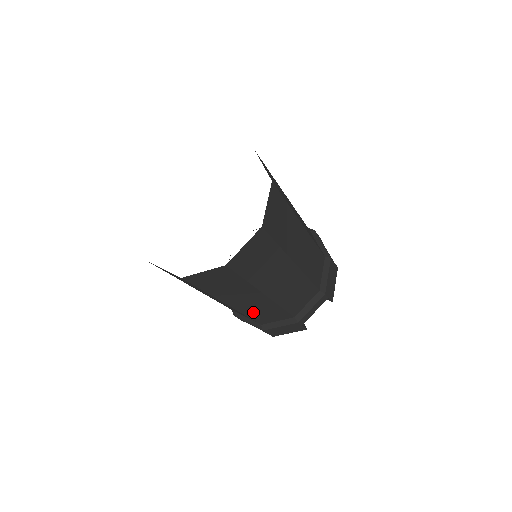
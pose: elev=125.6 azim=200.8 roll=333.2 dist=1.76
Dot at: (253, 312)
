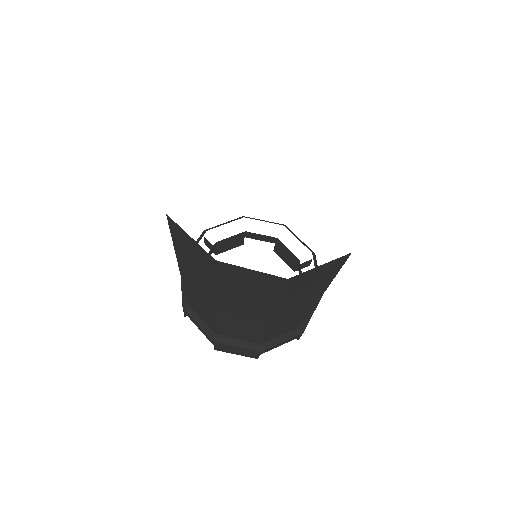
Dot at: occluded
